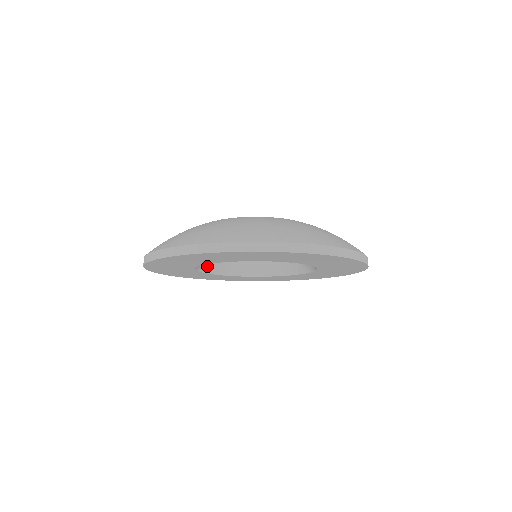
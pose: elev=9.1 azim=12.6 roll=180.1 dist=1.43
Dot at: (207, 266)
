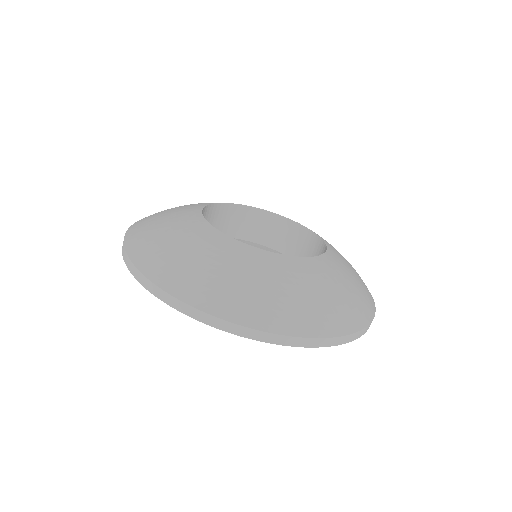
Dot at: occluded
